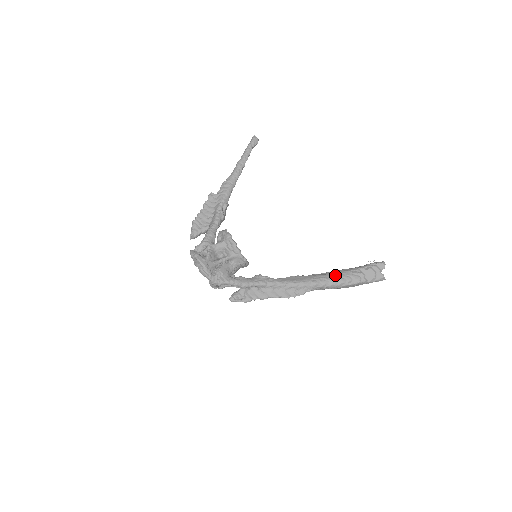
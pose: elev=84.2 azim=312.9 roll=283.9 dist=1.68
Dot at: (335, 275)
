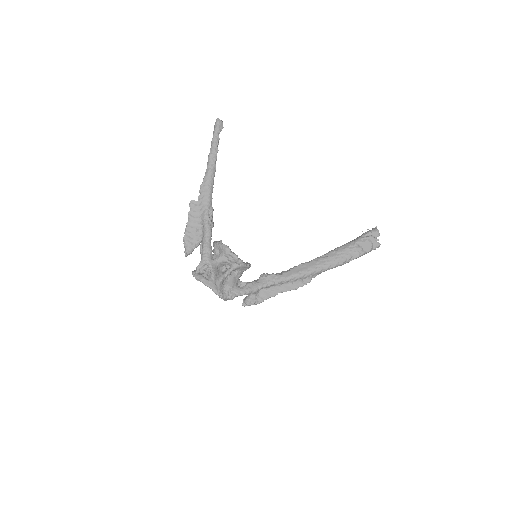
Dot at: (336, 256)
